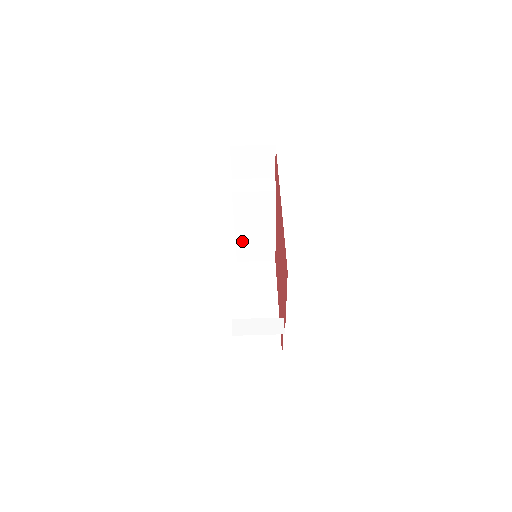
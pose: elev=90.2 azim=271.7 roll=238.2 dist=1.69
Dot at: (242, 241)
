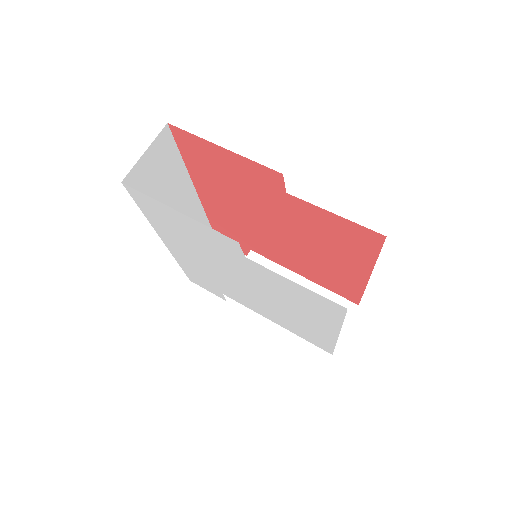
Dot at: occluded
